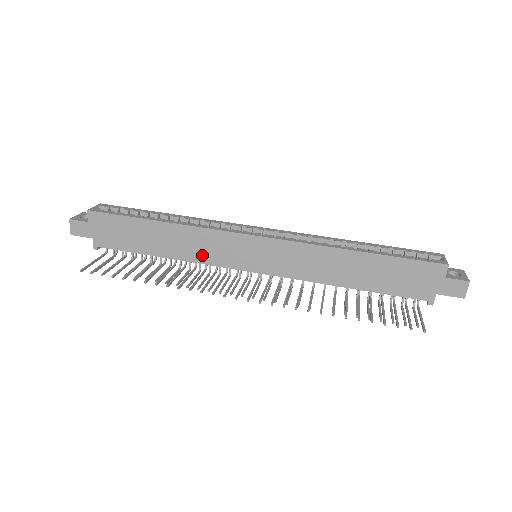
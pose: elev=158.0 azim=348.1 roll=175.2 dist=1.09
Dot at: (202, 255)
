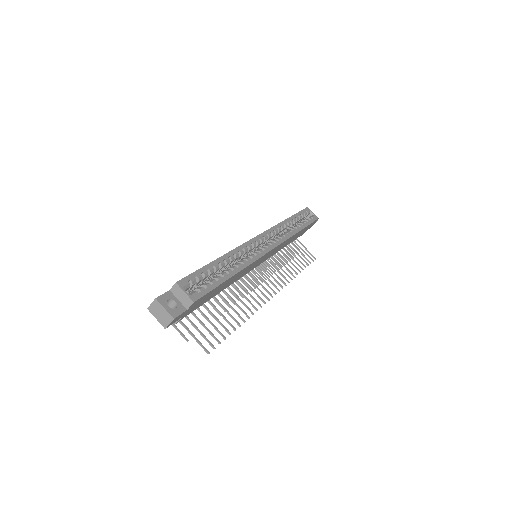
Dot at: occluded
